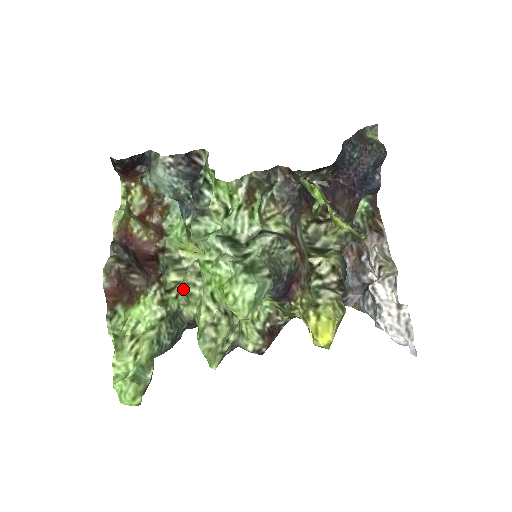
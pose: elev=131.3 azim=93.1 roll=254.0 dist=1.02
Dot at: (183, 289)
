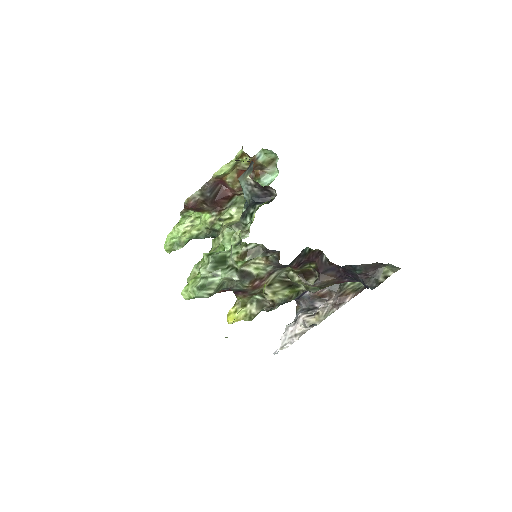
Dot at: (222, 229)
